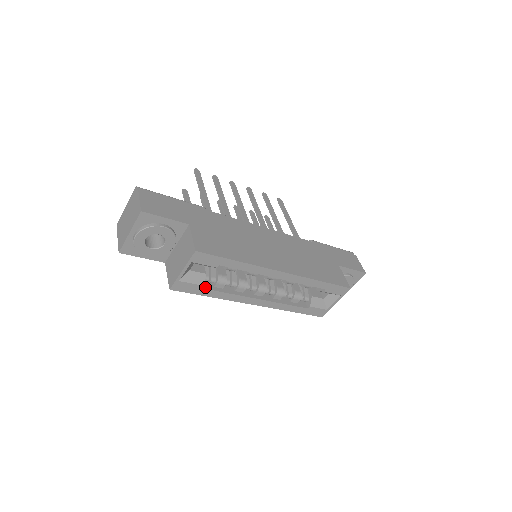
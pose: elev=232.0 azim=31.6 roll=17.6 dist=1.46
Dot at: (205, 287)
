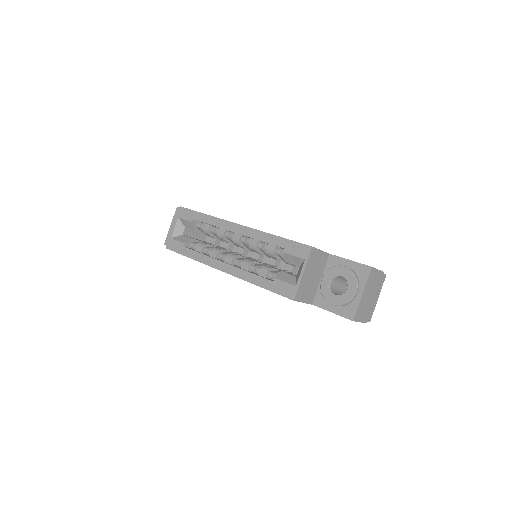
Dot at: (188, 248)
